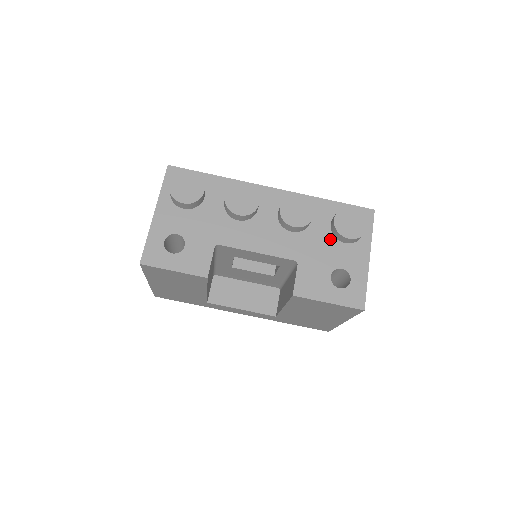
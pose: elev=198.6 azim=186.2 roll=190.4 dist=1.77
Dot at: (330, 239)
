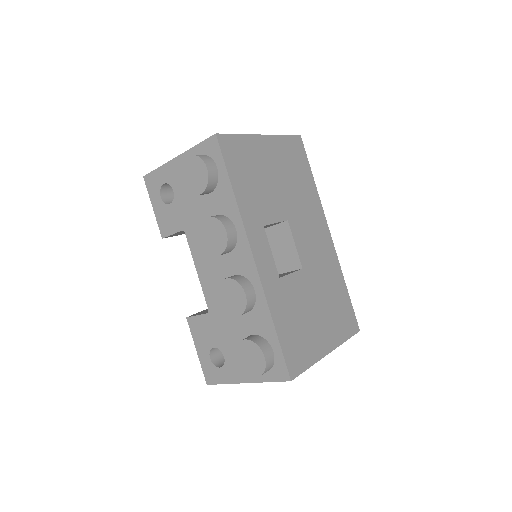
Dot at: (240, 338)
